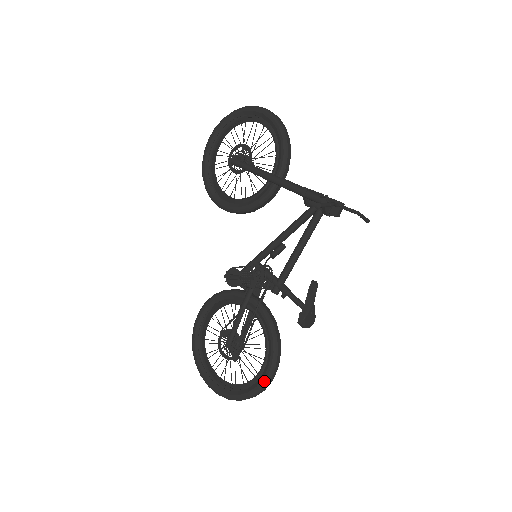
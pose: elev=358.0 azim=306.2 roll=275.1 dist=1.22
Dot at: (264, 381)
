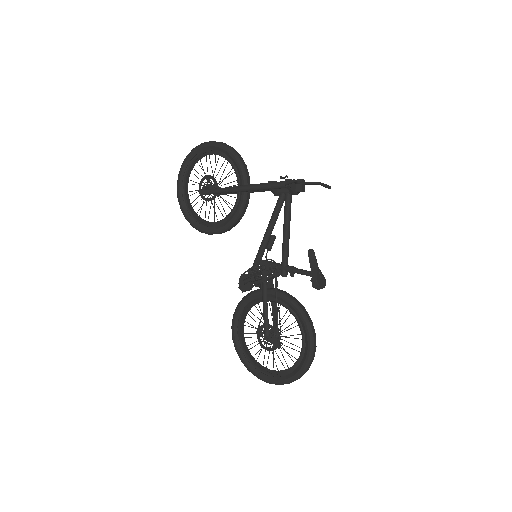
Dot at: (309, 350)
